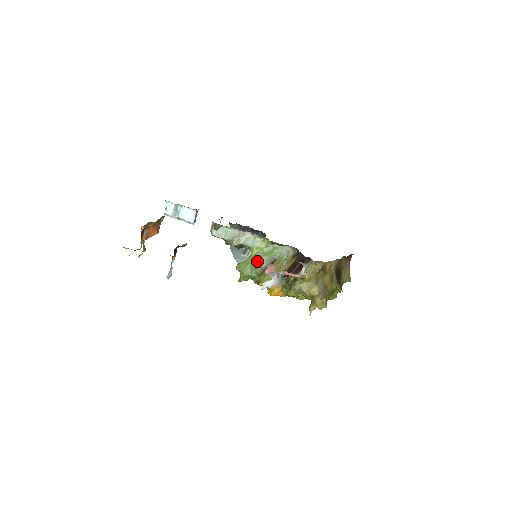
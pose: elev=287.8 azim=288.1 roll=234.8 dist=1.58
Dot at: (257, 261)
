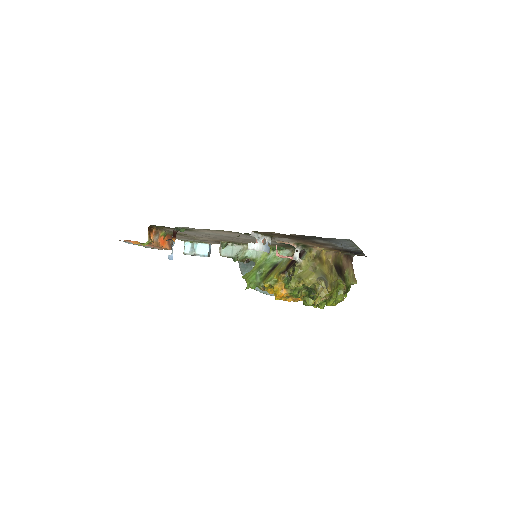
Dot at: (261, 268)
